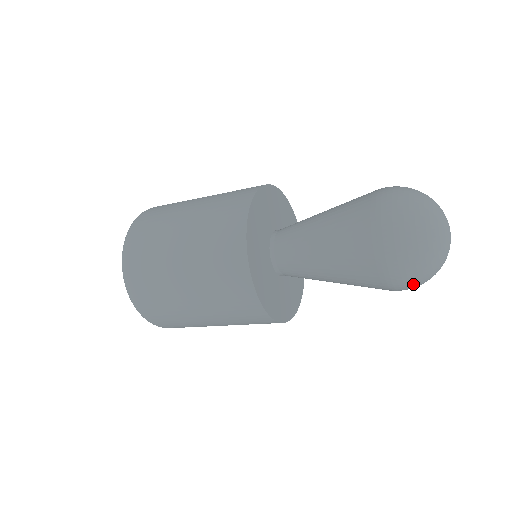
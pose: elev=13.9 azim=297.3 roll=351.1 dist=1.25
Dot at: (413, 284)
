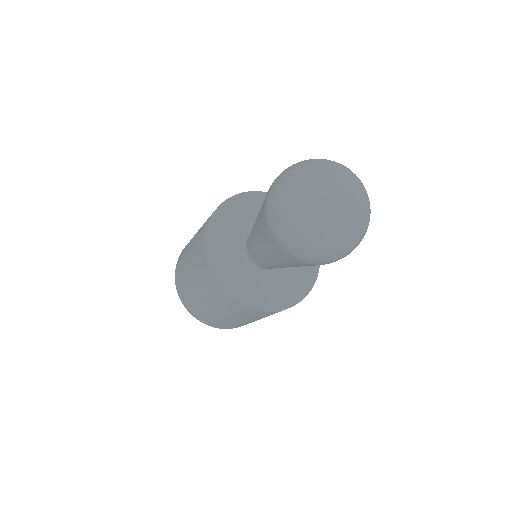
Dot at: (312, 251)
